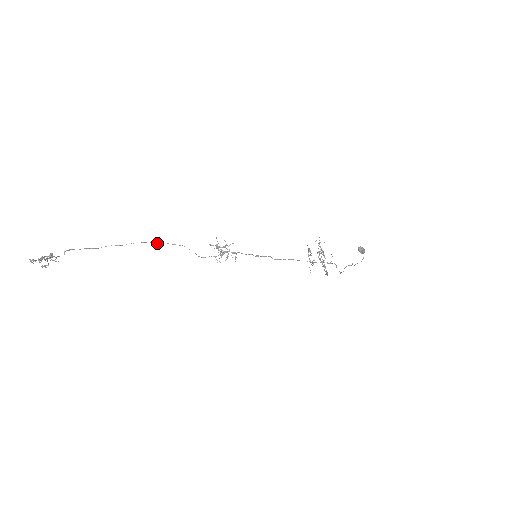
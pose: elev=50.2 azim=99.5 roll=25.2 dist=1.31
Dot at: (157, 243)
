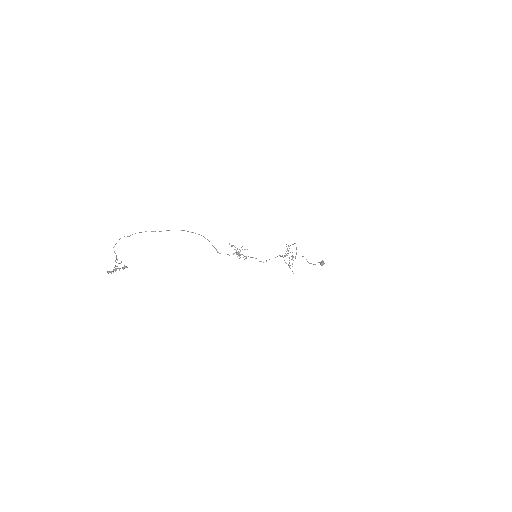
Dot at: occluded
